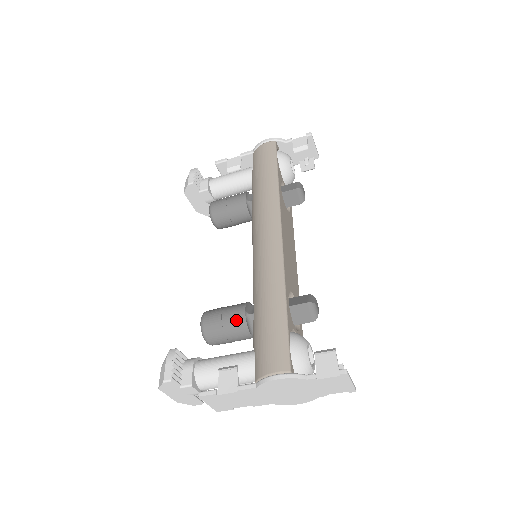
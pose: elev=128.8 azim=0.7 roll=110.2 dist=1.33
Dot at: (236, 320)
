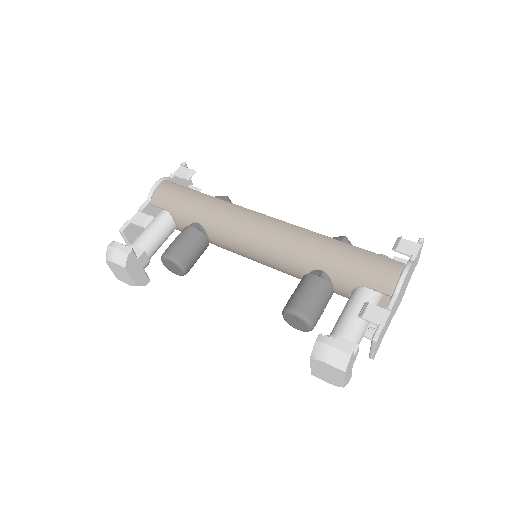
Dot at: (320, 286)
